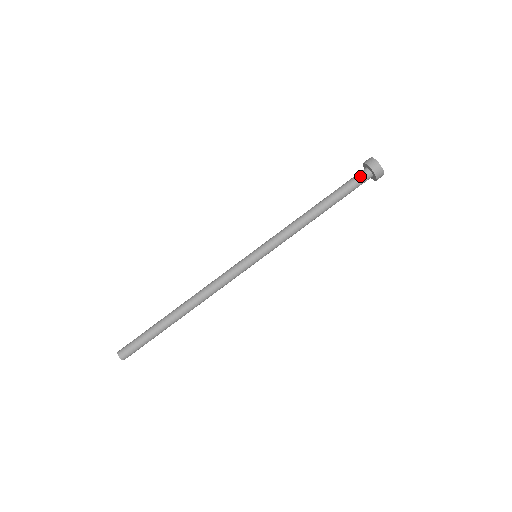
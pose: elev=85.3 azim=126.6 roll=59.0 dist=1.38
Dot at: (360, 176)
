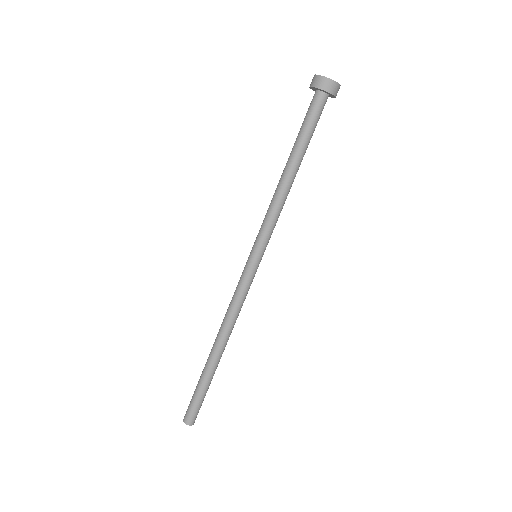
Dot at: (321, 107)
